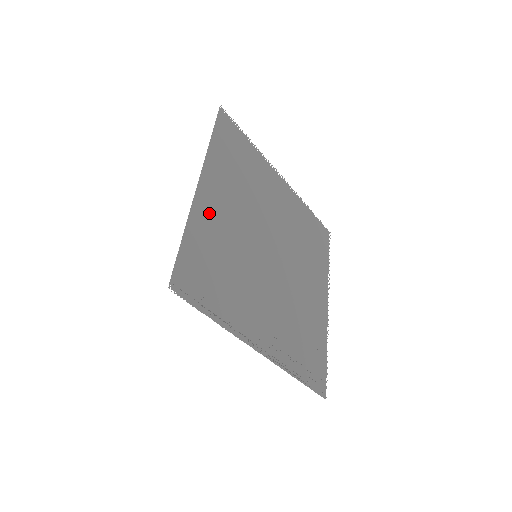
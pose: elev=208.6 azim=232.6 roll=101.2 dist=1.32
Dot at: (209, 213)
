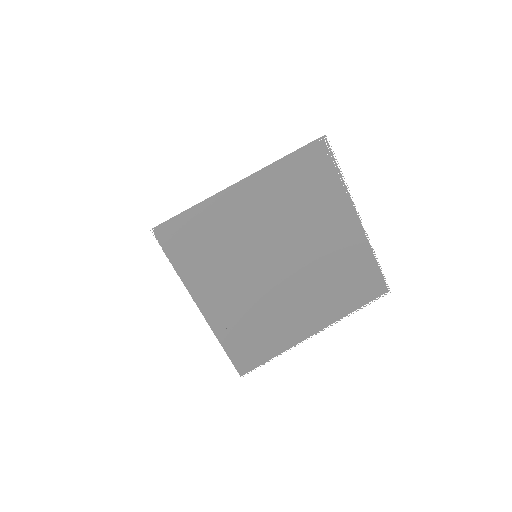
Dot at: (230, 207)
